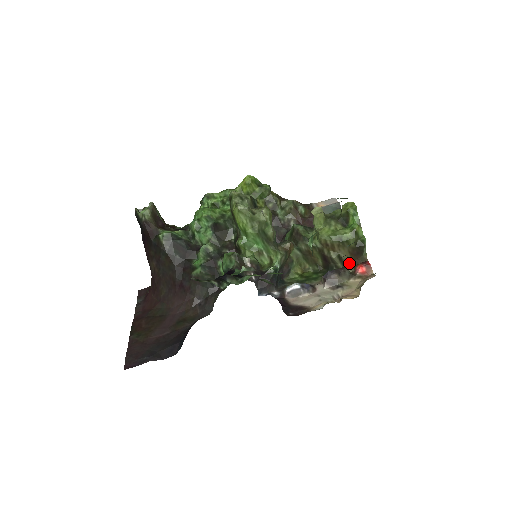
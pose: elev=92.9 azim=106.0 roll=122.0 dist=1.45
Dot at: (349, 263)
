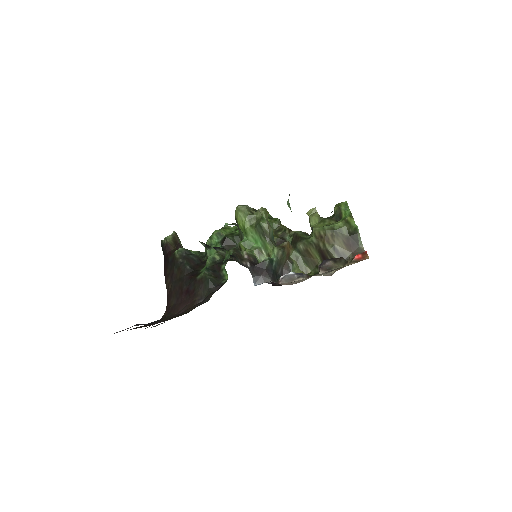
Dot at: (347, 256)
